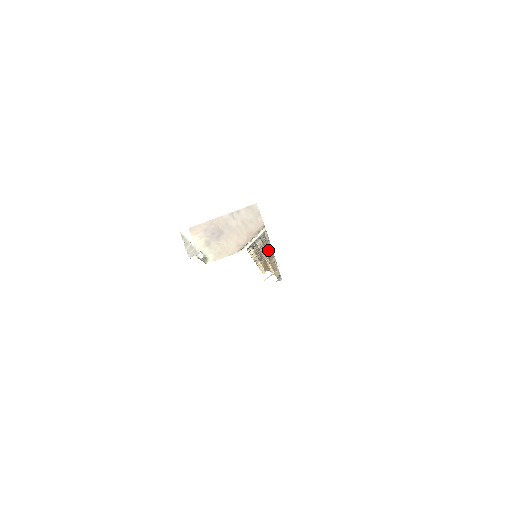
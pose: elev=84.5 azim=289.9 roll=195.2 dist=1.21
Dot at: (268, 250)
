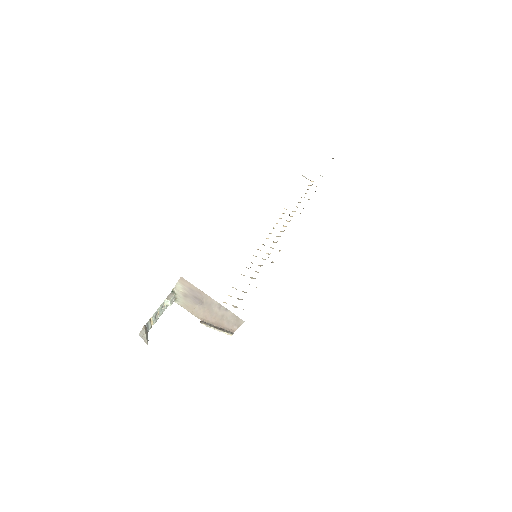
Dot at: occluded
